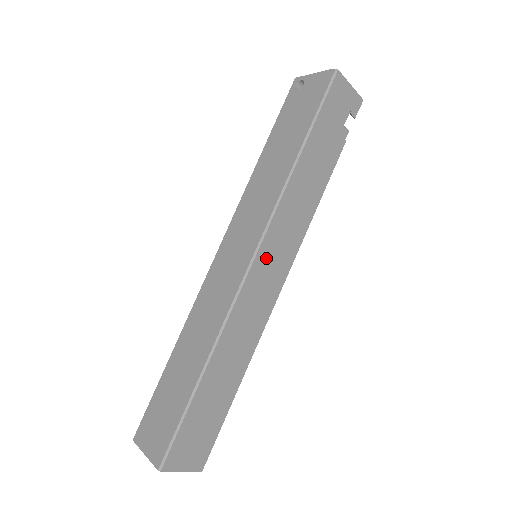
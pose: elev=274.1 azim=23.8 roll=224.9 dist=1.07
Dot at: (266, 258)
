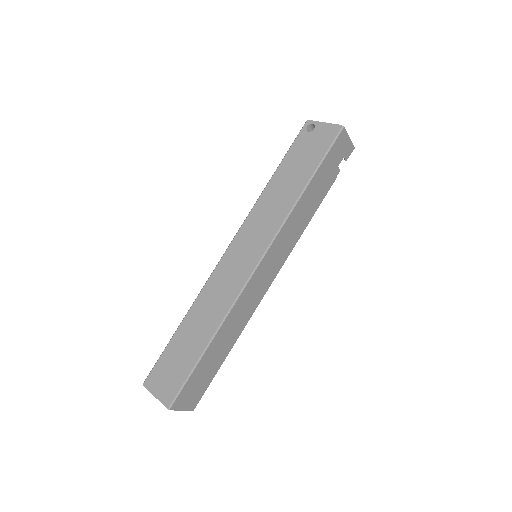
Dot at: (267, 262)
